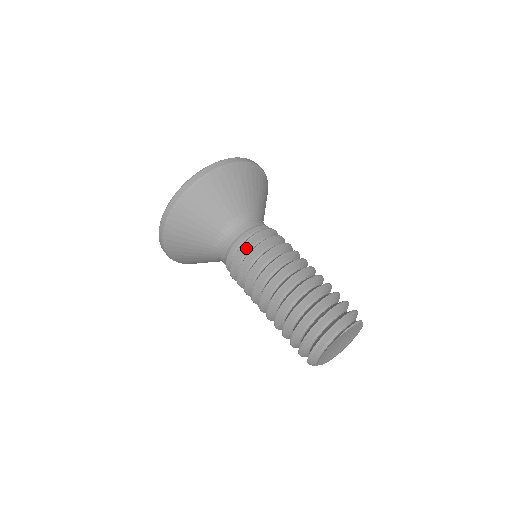
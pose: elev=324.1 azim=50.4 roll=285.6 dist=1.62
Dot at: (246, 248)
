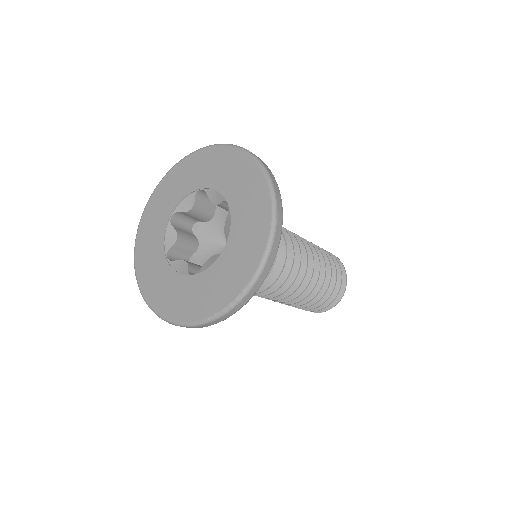
Dot at: (278, 274)
